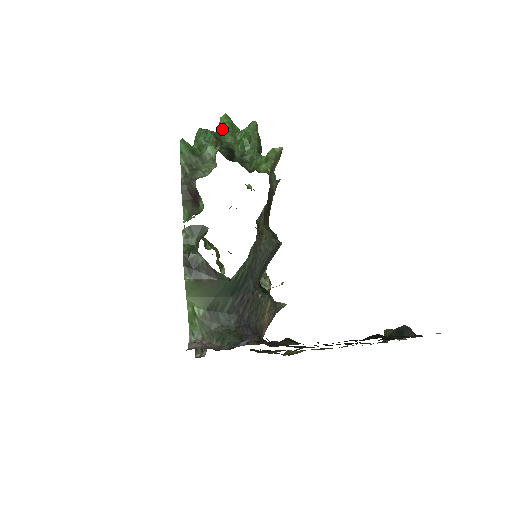
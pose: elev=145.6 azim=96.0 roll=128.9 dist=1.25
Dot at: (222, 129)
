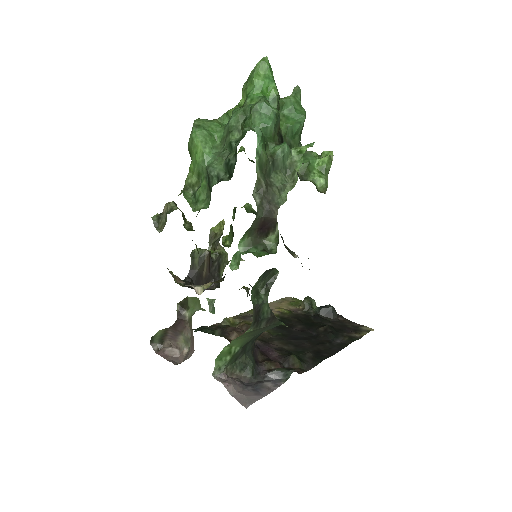
Dot at: (265, 88)
